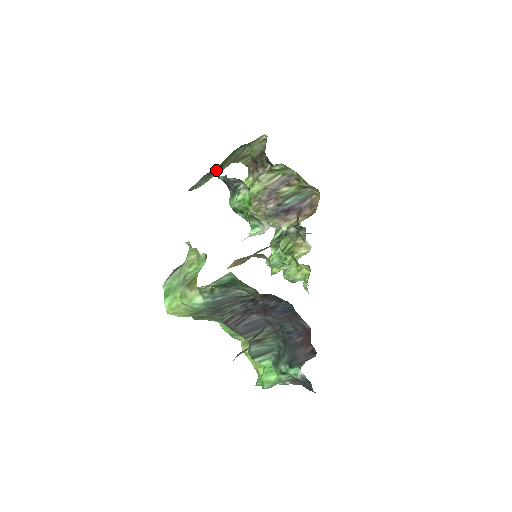
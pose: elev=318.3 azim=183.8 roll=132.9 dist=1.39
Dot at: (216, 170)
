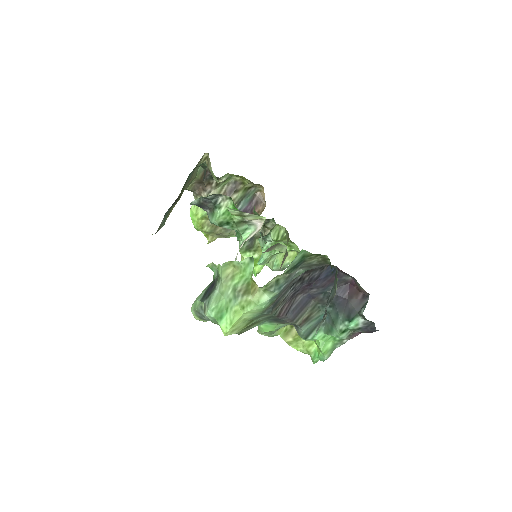
Dot at: (175, 202)
